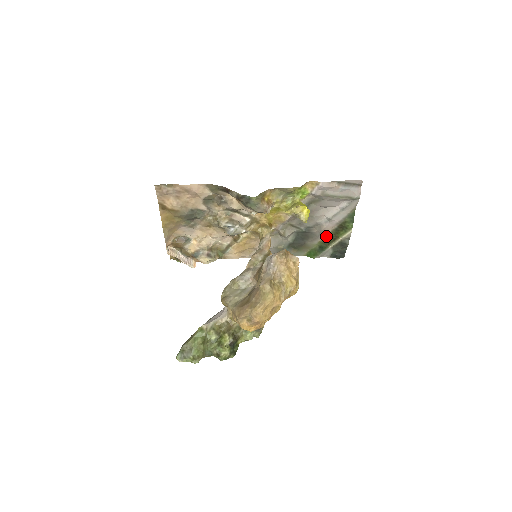
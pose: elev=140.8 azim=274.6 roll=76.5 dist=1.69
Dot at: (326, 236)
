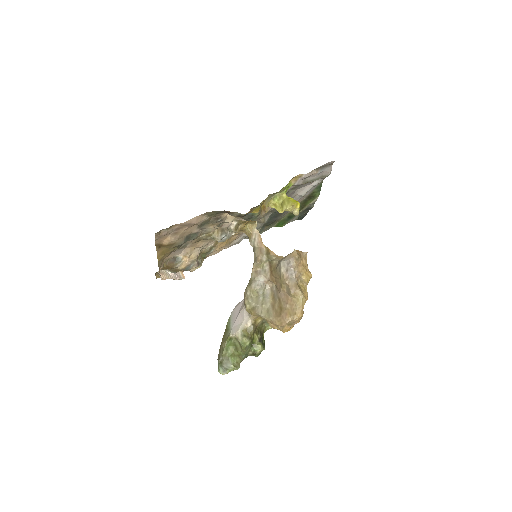
Dot at: occluded
